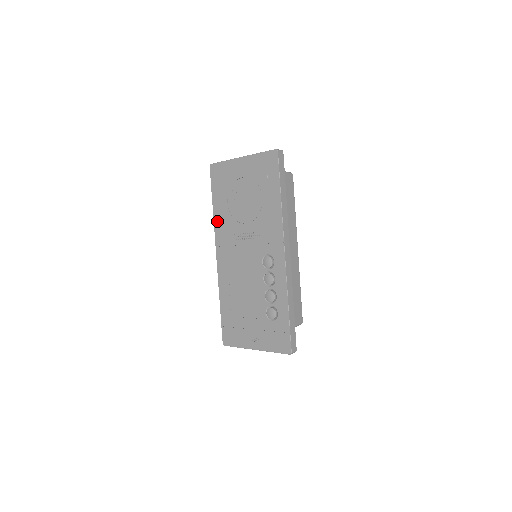
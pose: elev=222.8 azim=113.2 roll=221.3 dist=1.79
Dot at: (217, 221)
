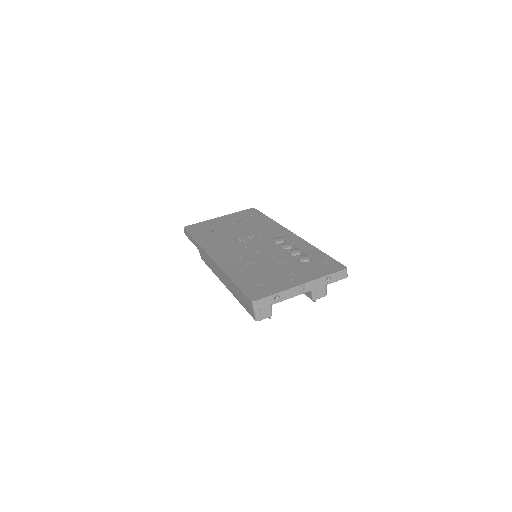
Dot at: (204, 243)
